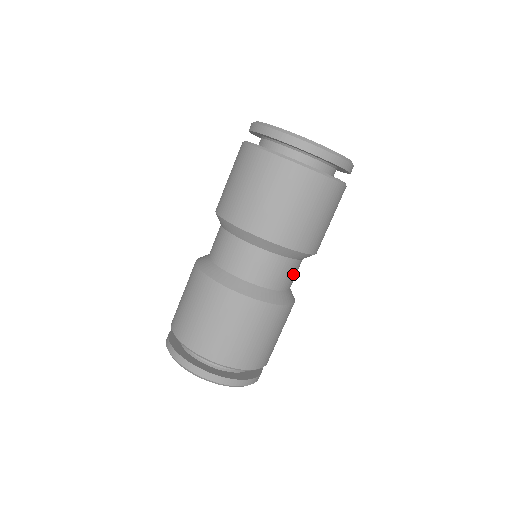
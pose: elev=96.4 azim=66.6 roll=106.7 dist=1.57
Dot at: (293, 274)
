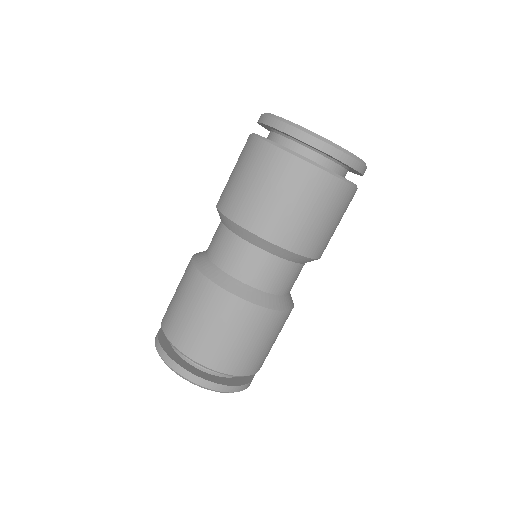
Dot at: (297, 277)
